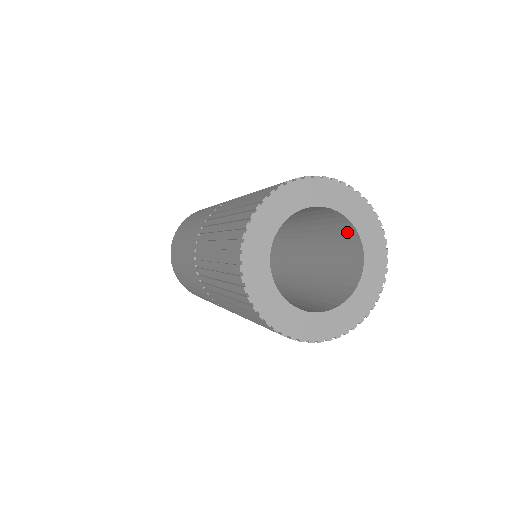
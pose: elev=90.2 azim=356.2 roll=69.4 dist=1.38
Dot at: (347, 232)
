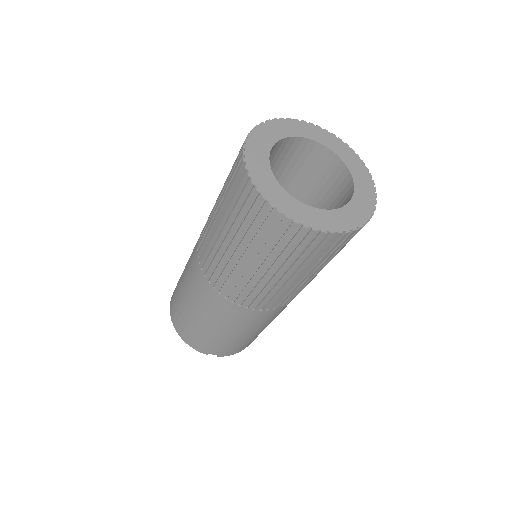
Dot at: (335, 172)
